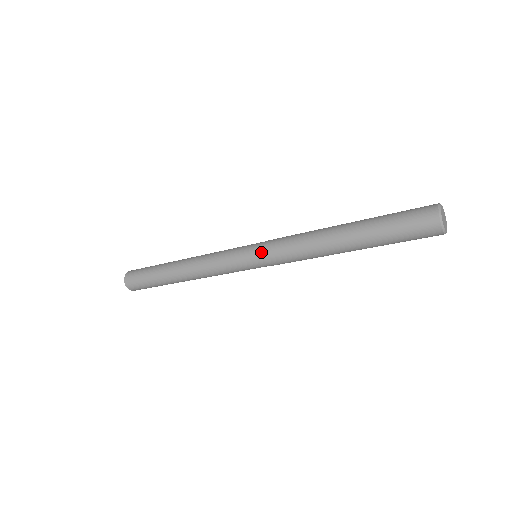
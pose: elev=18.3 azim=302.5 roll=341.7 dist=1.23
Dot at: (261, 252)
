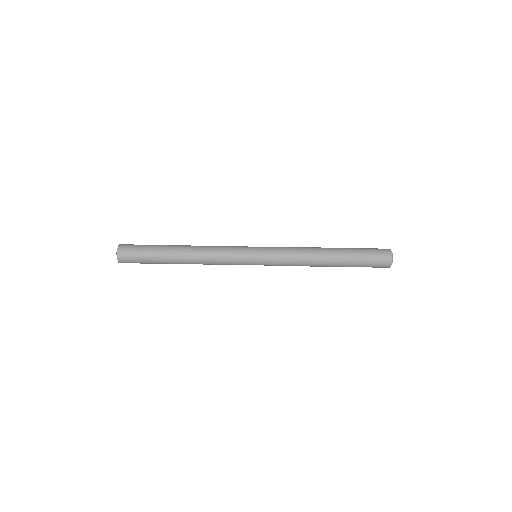
Dot at: (267, 249)
